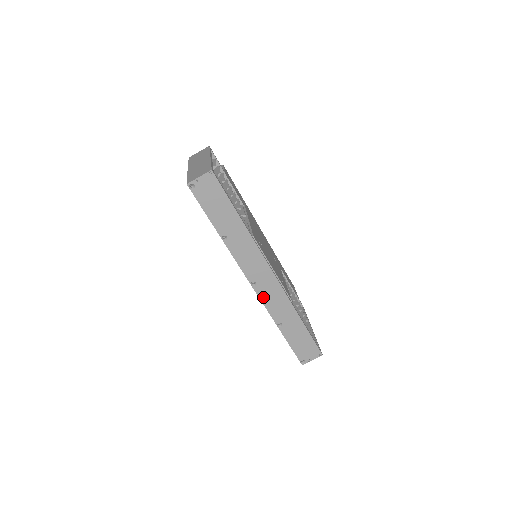
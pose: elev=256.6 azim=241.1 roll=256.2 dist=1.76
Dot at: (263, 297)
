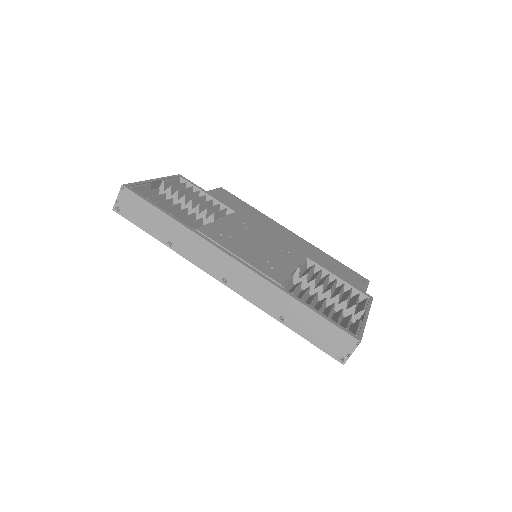
Dot at: (242, 292)
